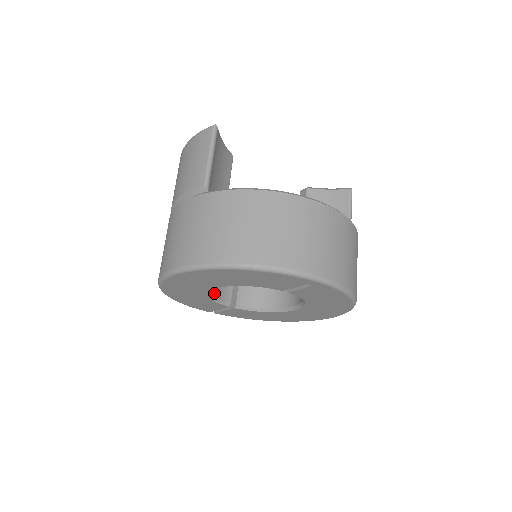
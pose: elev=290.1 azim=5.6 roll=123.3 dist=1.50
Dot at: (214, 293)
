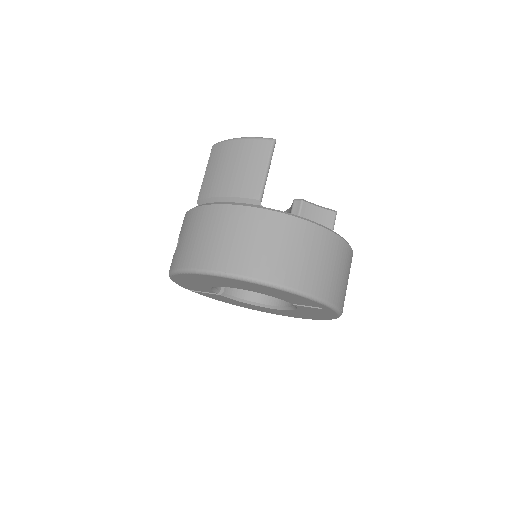
Dot at: occluded
